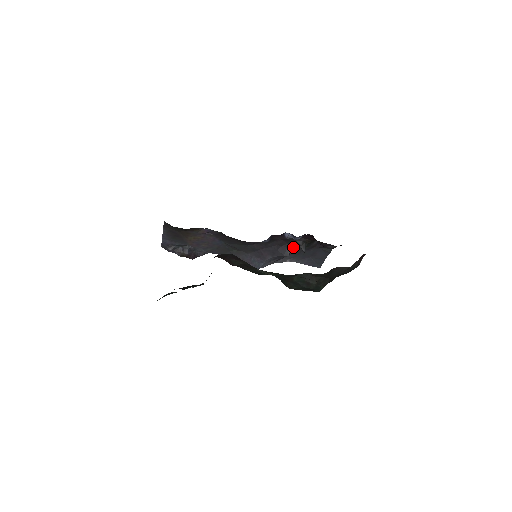
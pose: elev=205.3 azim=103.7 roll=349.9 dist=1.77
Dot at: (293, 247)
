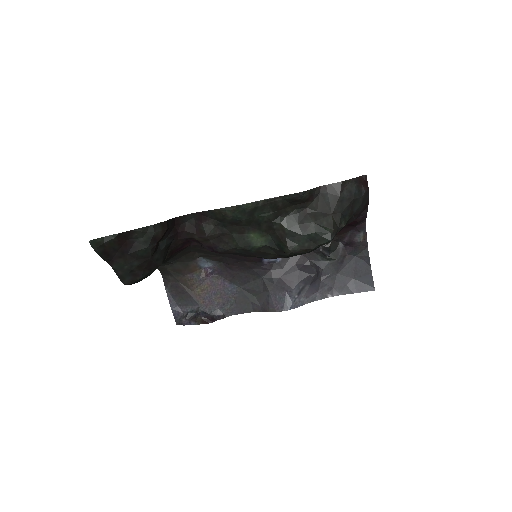
Dot at: (320, 265)
